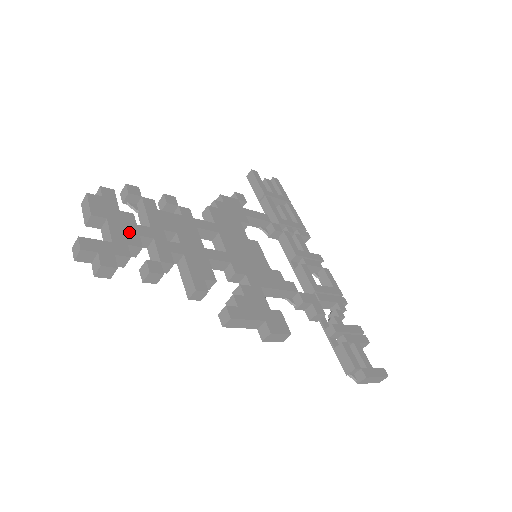
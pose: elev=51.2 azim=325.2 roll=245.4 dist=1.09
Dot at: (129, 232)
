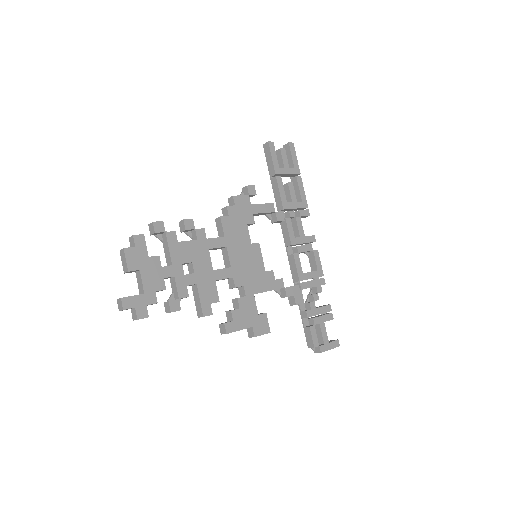
Dot at: (156, 278)
